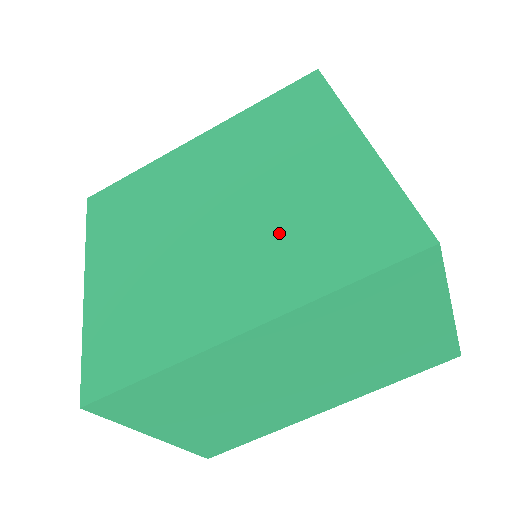
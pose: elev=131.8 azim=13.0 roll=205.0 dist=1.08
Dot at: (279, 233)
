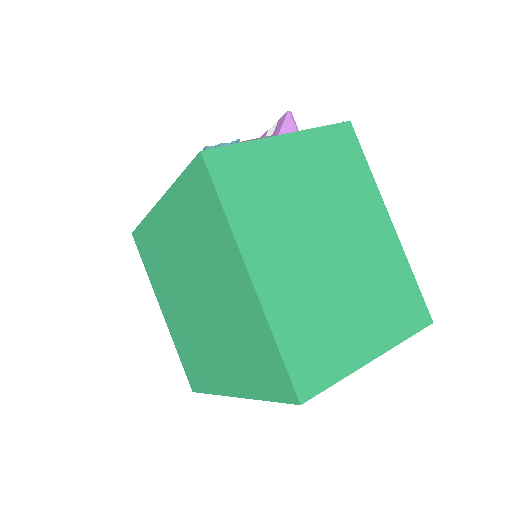
Dot at: (228, 339)
